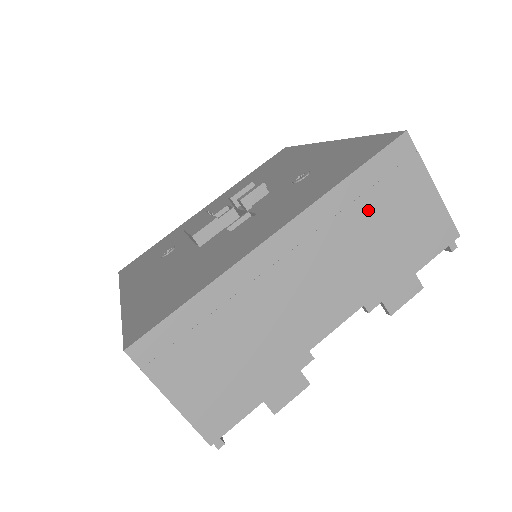
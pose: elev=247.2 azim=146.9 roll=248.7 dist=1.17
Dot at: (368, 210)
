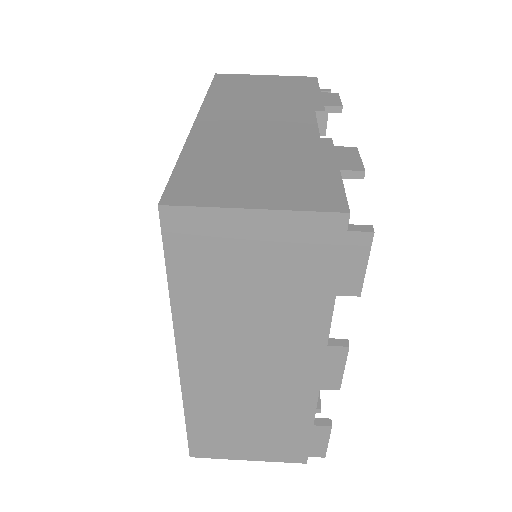
Dot at: (243, 92)
